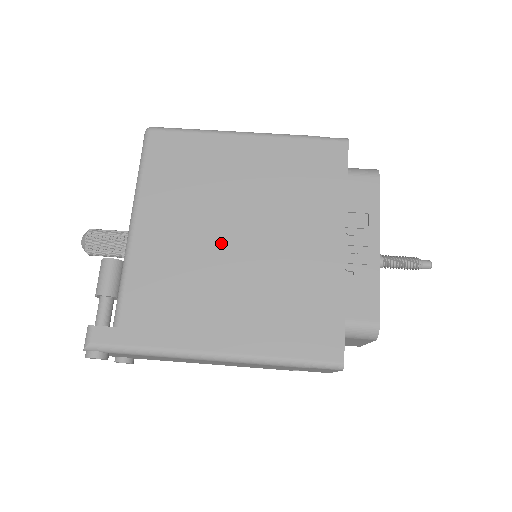
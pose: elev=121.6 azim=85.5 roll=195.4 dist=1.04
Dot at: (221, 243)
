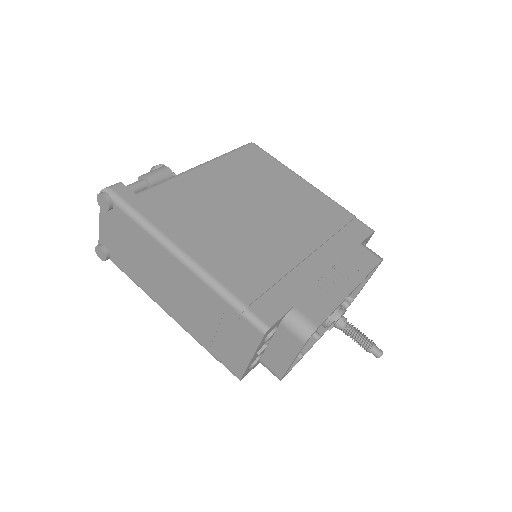
Dot at: (245, 211)
